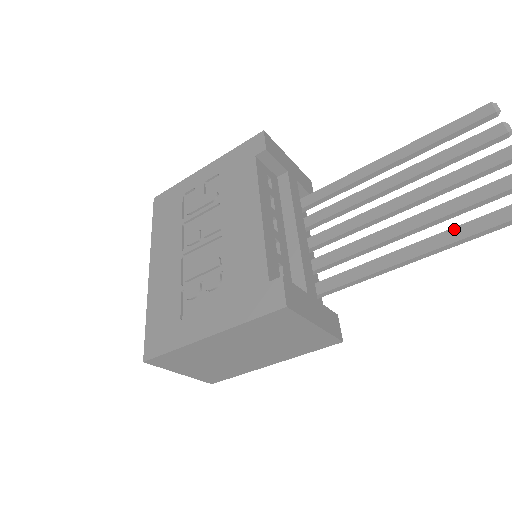
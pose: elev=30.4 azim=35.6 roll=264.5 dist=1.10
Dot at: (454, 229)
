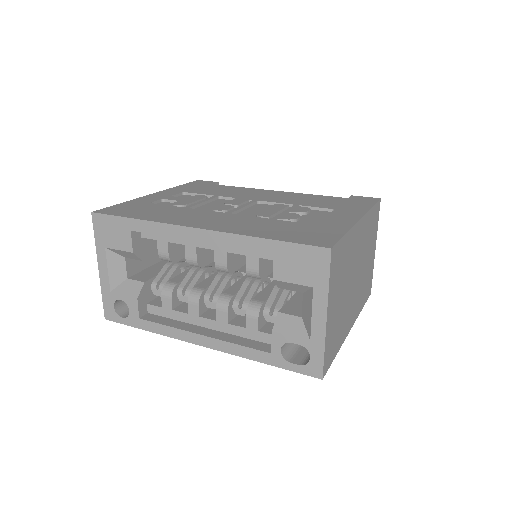
Dot at: occluded
